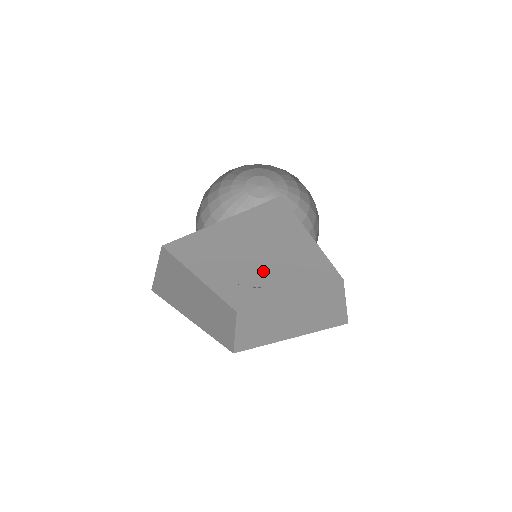
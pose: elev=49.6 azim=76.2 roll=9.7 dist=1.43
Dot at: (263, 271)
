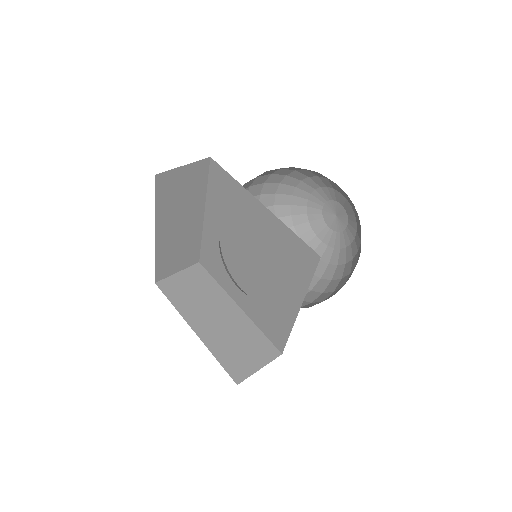
Dot at: (246, 271)
